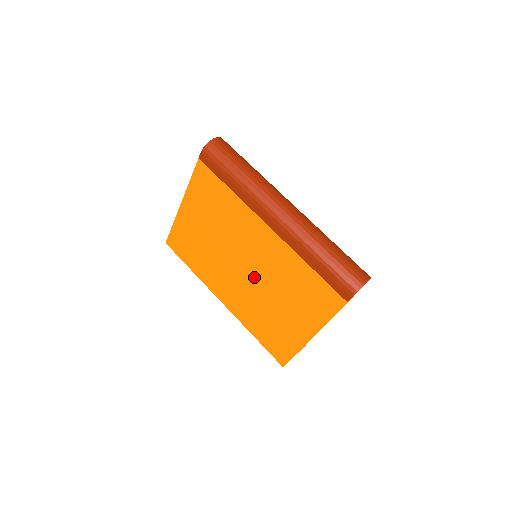
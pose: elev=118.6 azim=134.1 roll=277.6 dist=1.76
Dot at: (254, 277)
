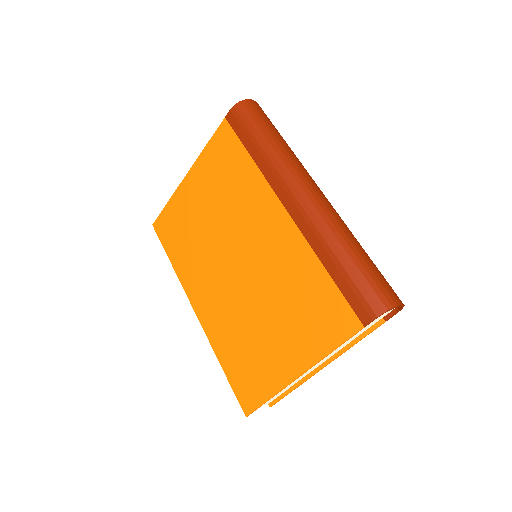
Dot at: (246, 278)
